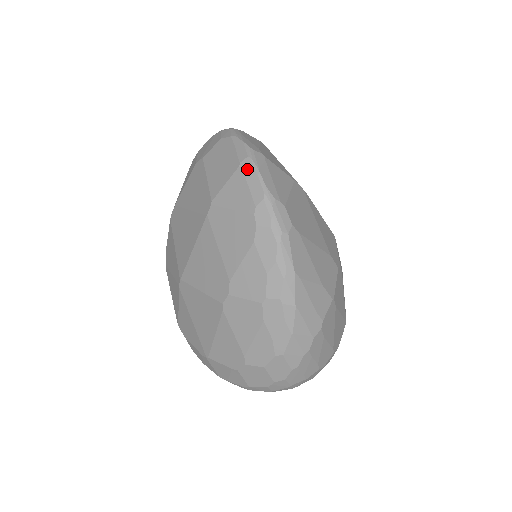
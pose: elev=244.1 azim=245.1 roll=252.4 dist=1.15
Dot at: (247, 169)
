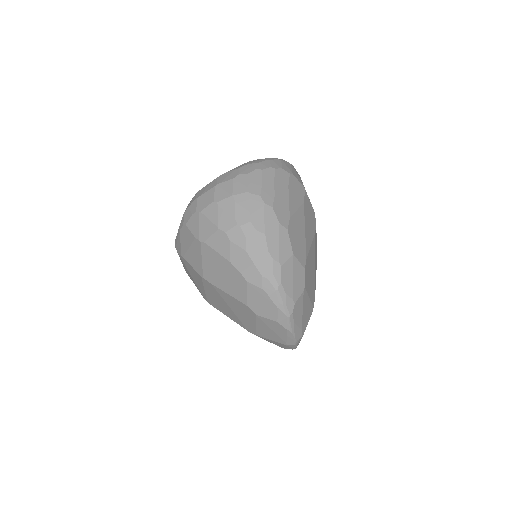
Dot at: occluded
